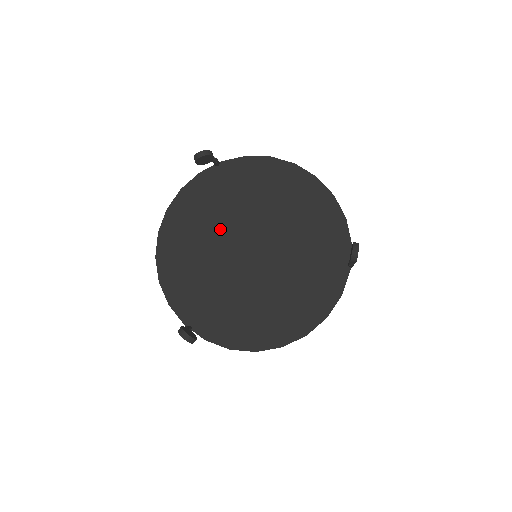
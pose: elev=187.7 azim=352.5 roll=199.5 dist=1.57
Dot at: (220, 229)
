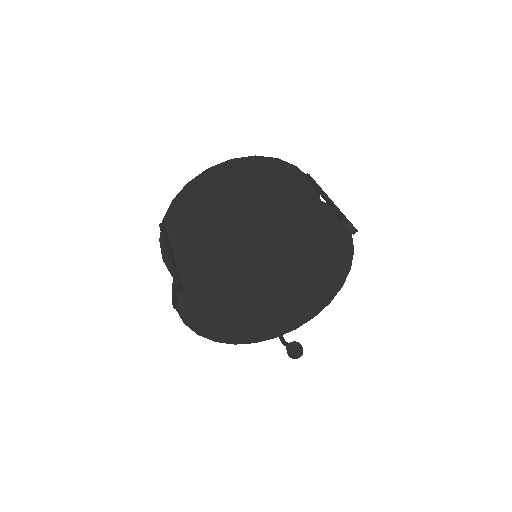
Dot at: (233, 293)
